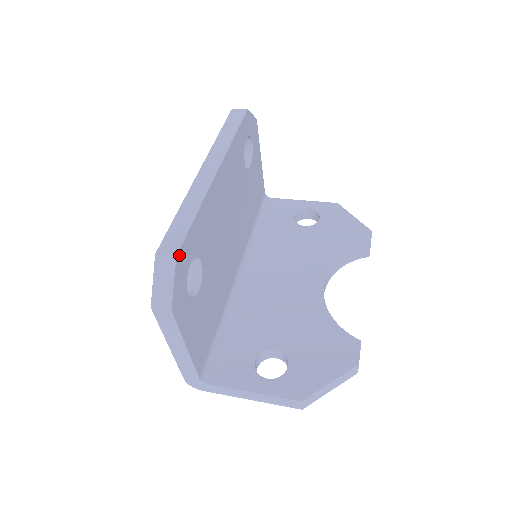
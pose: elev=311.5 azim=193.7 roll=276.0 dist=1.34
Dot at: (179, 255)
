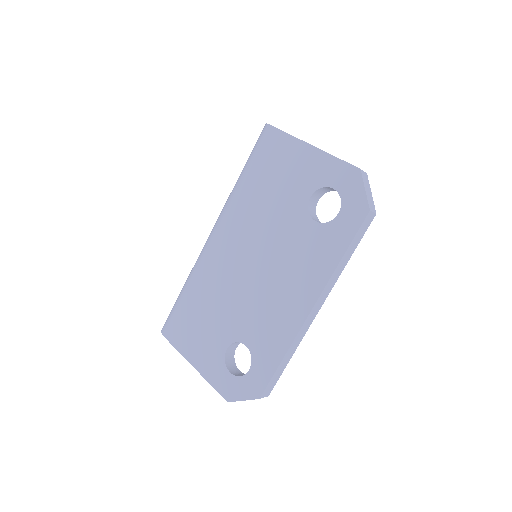
Dot at: occluded
